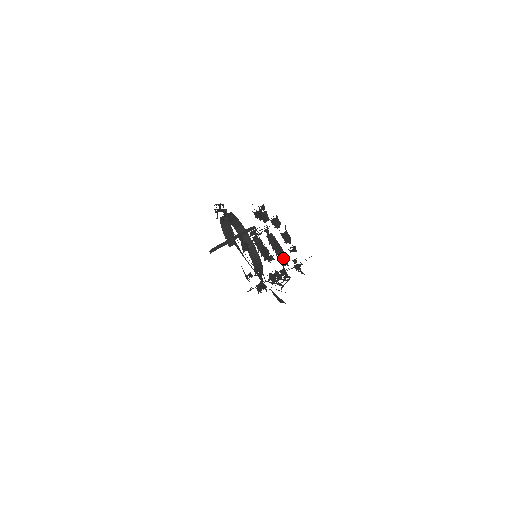
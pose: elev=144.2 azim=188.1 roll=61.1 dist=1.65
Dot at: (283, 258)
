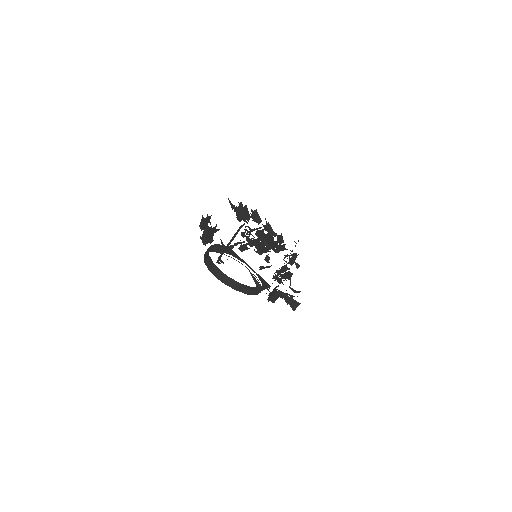
Dot at: occluded
